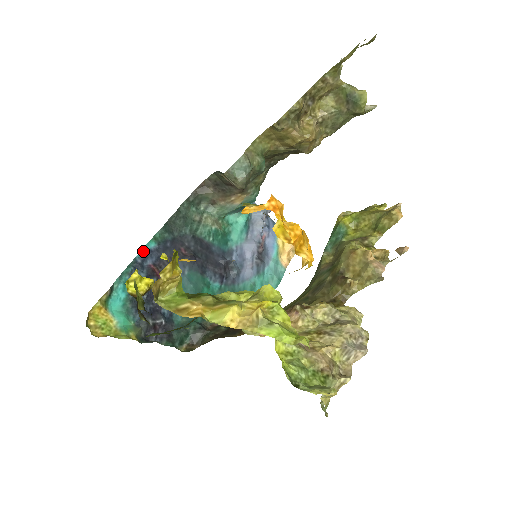
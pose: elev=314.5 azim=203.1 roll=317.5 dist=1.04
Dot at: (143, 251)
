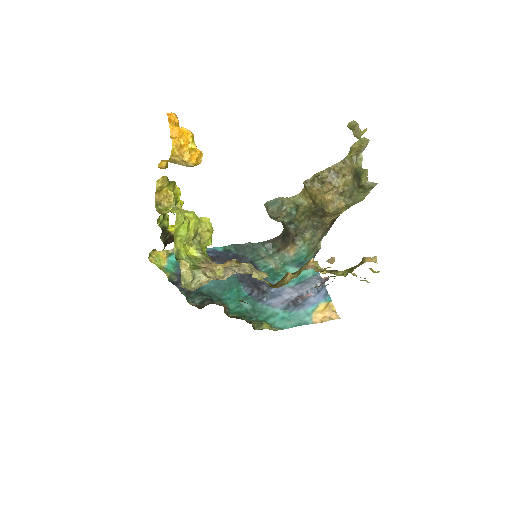
Dot at: (212, 248)
